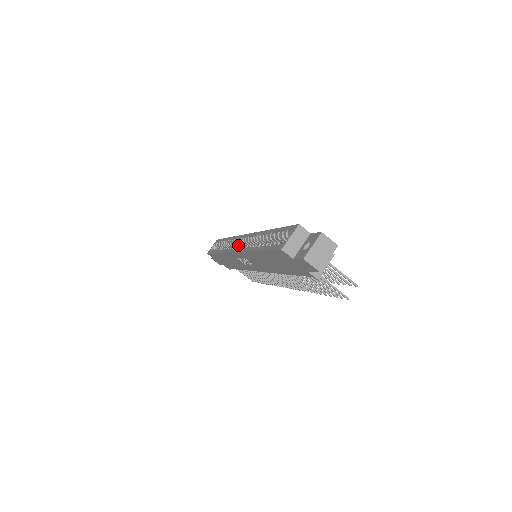
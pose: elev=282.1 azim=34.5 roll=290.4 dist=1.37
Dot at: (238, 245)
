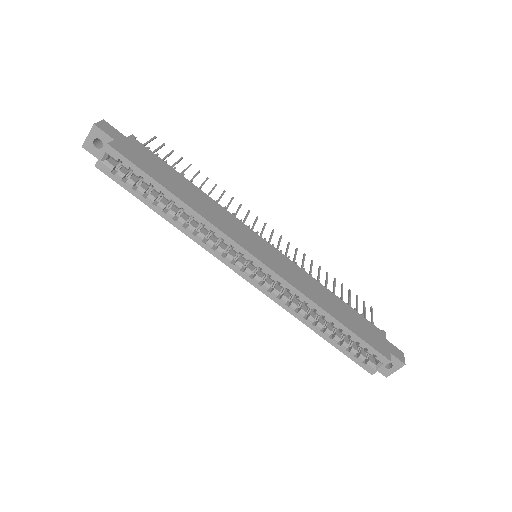
Dot at: (228, 245)
